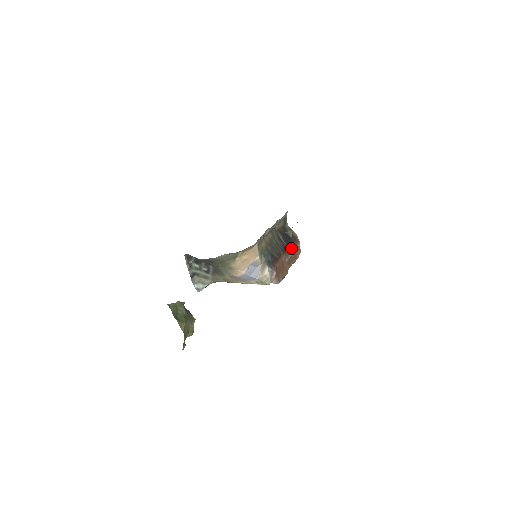
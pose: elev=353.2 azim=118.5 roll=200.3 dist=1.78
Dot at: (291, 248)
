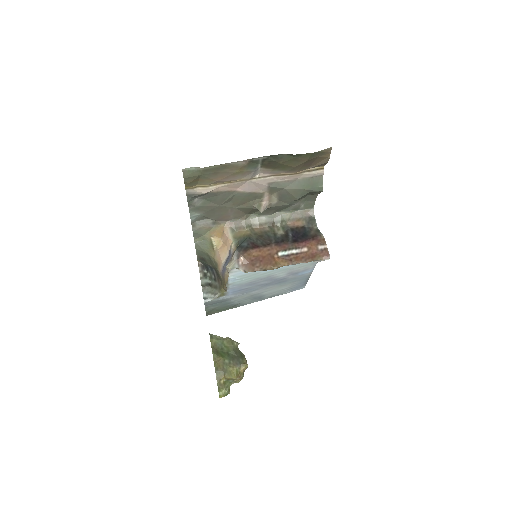
Dot at: (298, 244)
